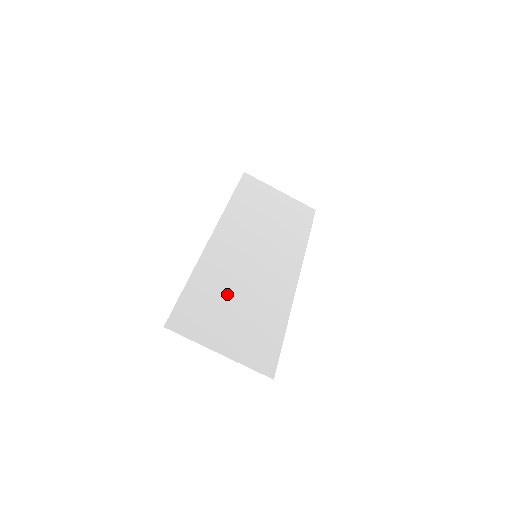
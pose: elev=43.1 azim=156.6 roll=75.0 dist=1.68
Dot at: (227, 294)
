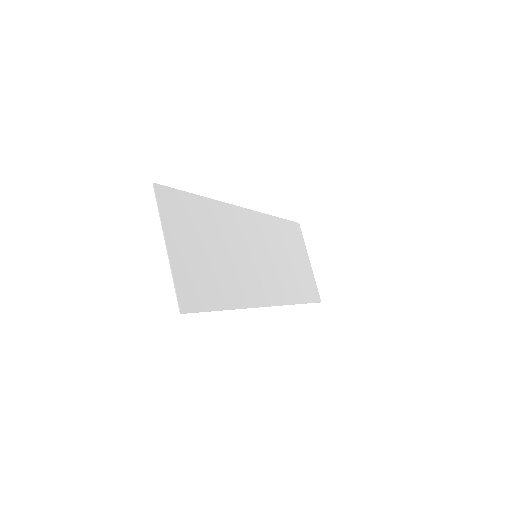
Dot at: (213, 237)
